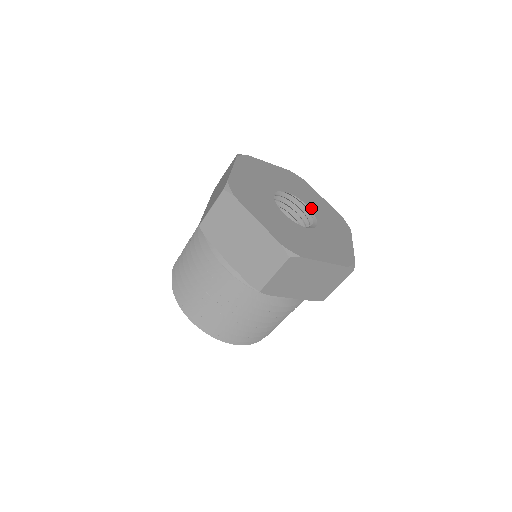
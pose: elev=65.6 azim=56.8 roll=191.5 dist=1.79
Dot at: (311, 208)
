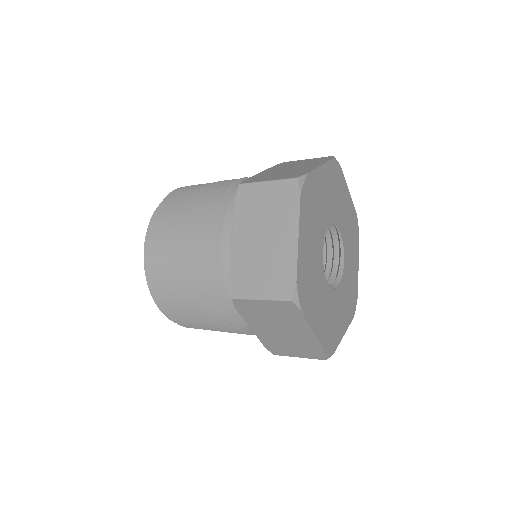
Dot at: (342, 234)
